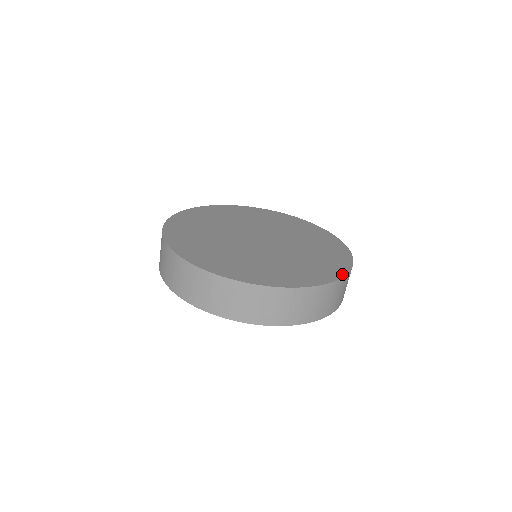
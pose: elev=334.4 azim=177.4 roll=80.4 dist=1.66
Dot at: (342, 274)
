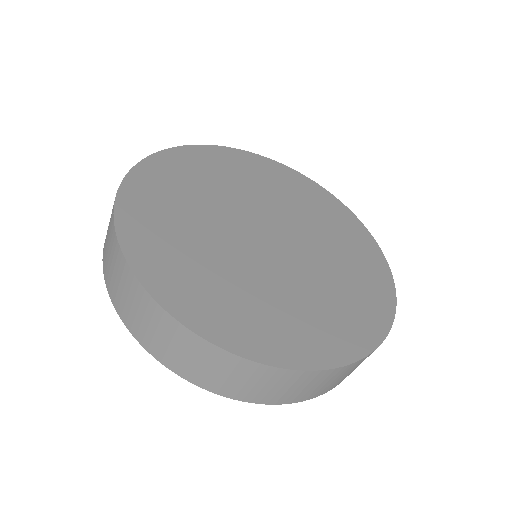
Dot at: (295, 364)
